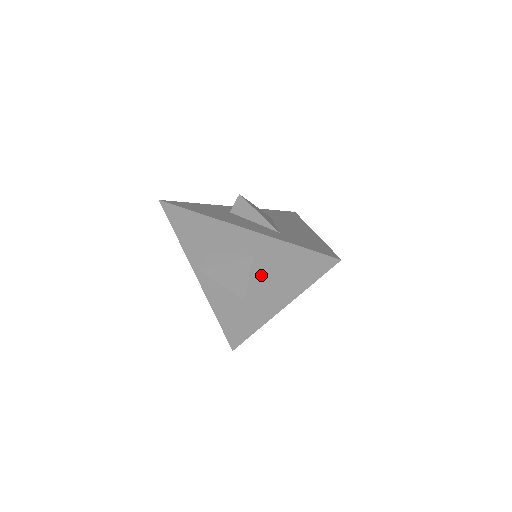
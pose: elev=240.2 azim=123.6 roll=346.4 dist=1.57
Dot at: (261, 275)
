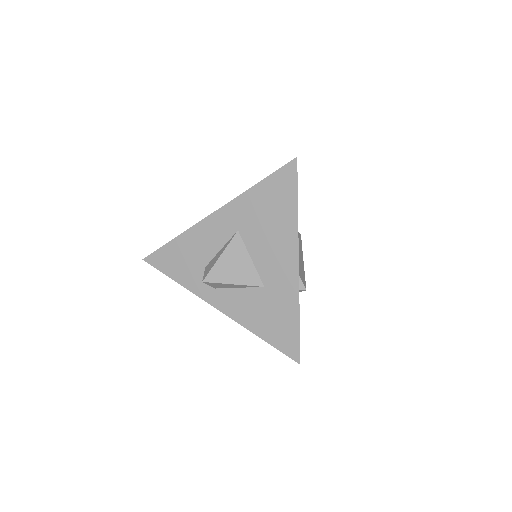
Dot at: (257, 243)
